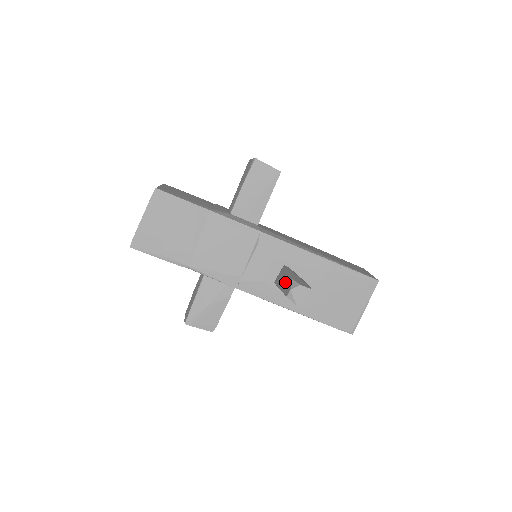
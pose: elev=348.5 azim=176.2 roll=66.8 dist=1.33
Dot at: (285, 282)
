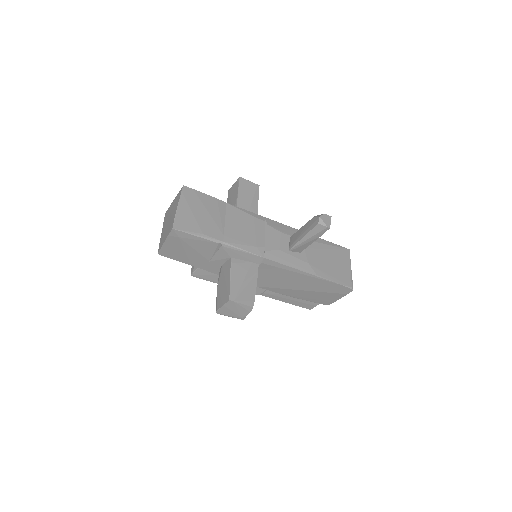
Dot at: (306, 227)
